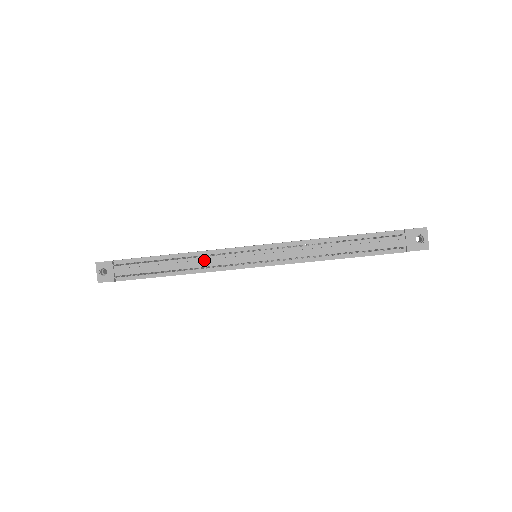
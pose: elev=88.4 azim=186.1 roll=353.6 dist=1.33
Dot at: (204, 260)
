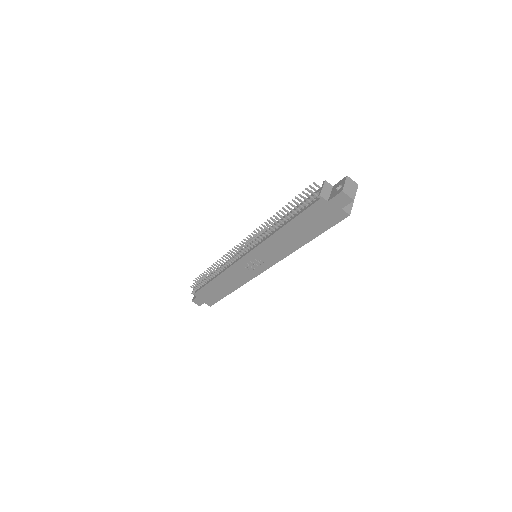
Dot at: (226, 262)
